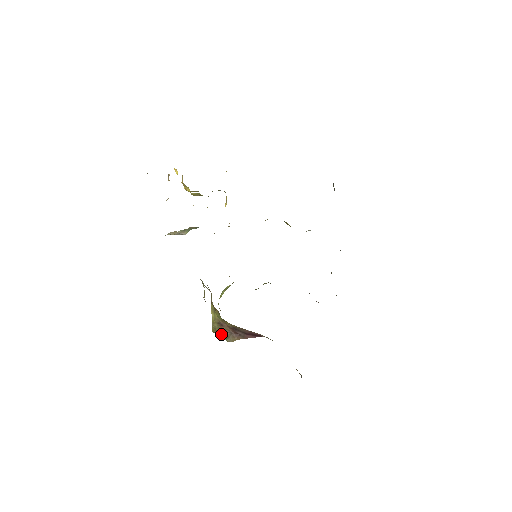
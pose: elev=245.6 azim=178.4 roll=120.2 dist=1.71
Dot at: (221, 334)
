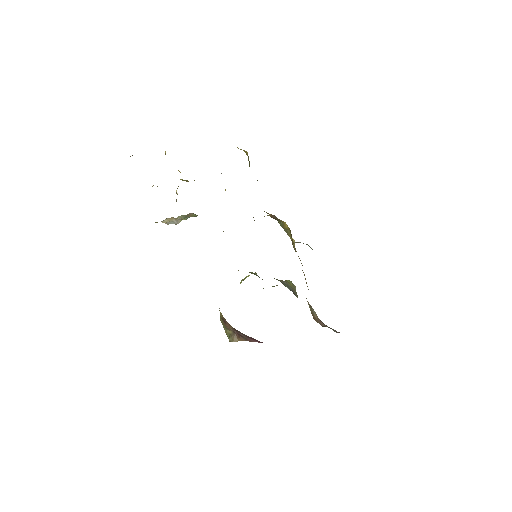
Dot at: (225, 330)
